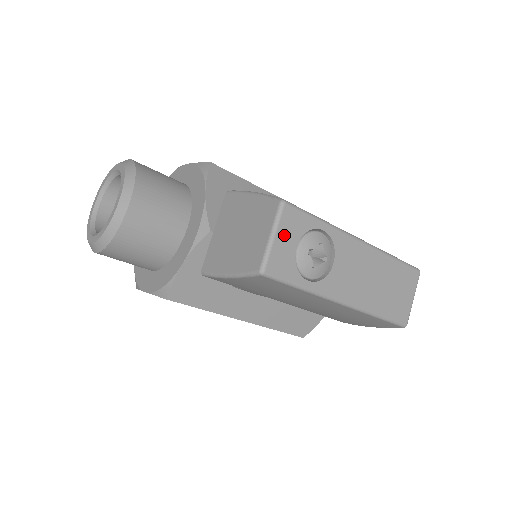
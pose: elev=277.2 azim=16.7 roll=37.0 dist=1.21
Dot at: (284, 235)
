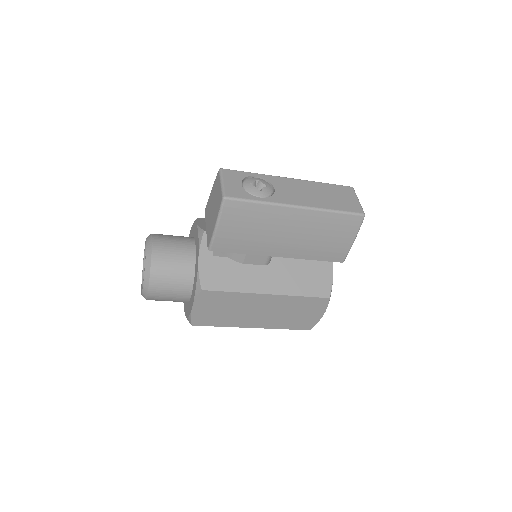
Dot at: (229, 181)
